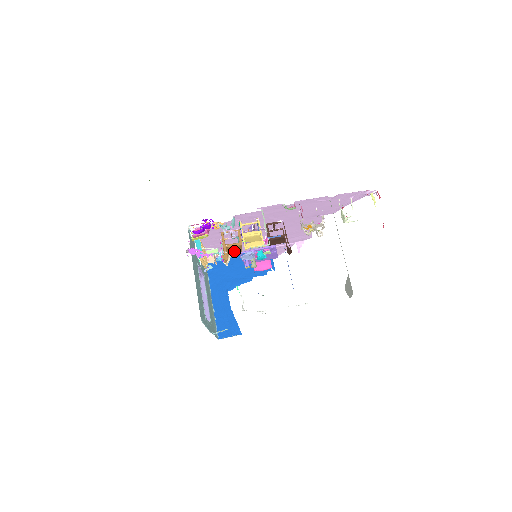
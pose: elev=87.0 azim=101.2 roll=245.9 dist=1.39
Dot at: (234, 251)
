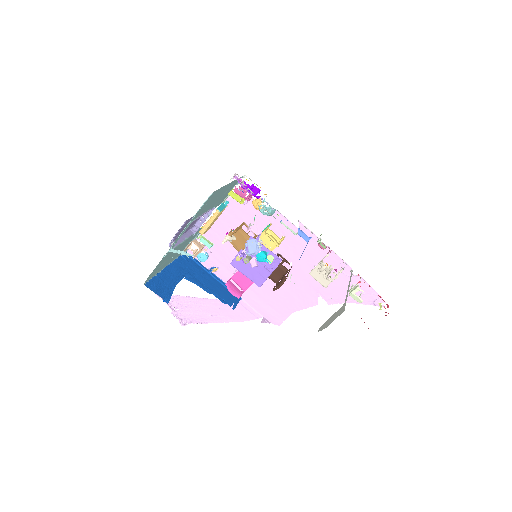
Dot at: (237, 244)
